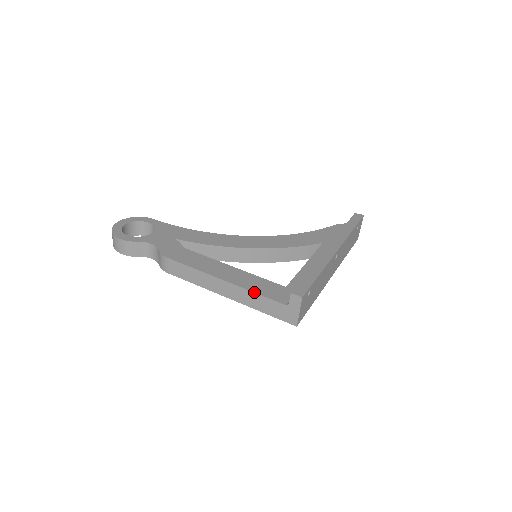
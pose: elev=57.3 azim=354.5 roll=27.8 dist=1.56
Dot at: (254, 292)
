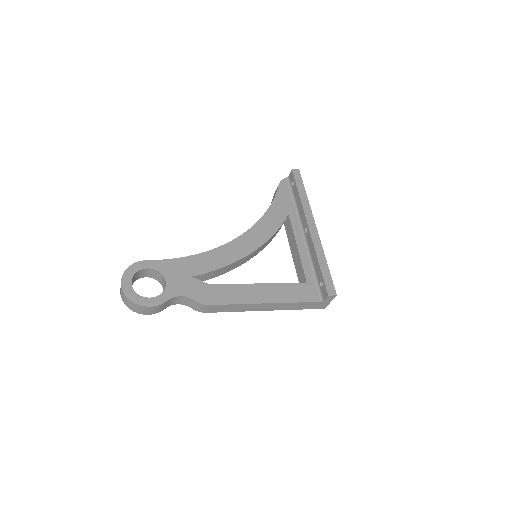
Dot at: (295, 302)
